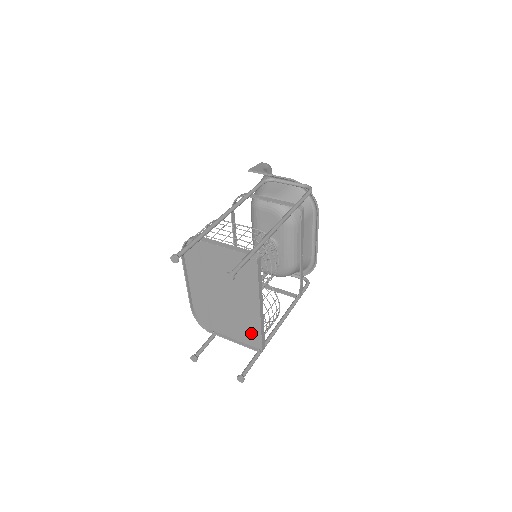
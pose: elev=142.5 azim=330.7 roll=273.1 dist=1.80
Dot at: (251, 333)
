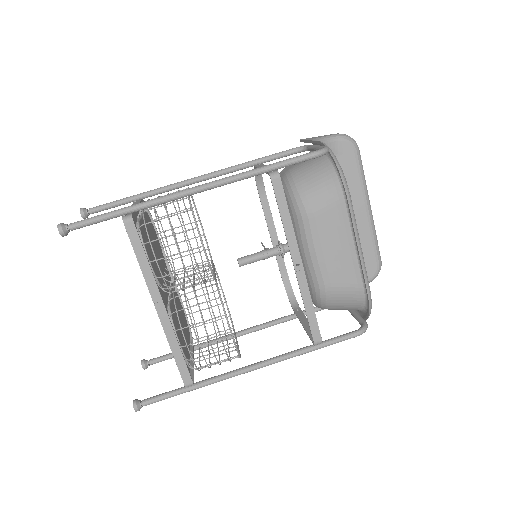
Dot at: occluded
